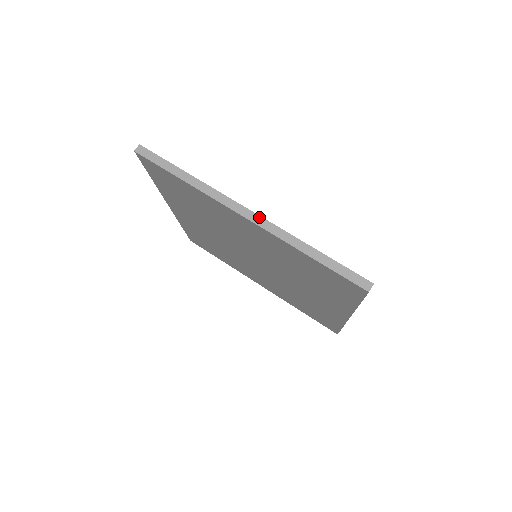
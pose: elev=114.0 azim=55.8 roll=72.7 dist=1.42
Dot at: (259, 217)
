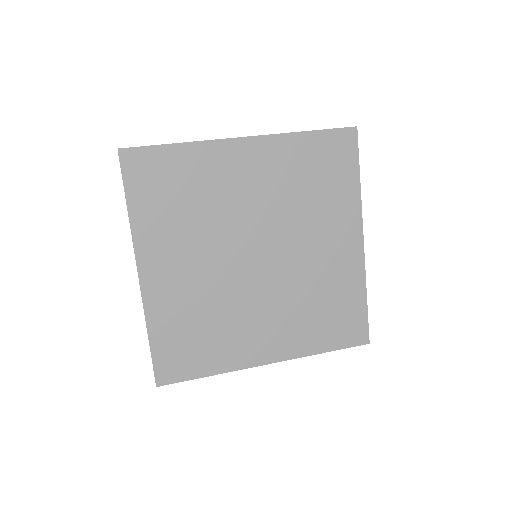
Dot at: (254, 136)
